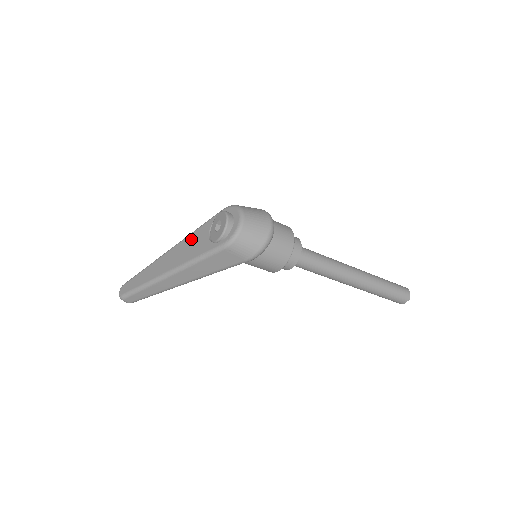
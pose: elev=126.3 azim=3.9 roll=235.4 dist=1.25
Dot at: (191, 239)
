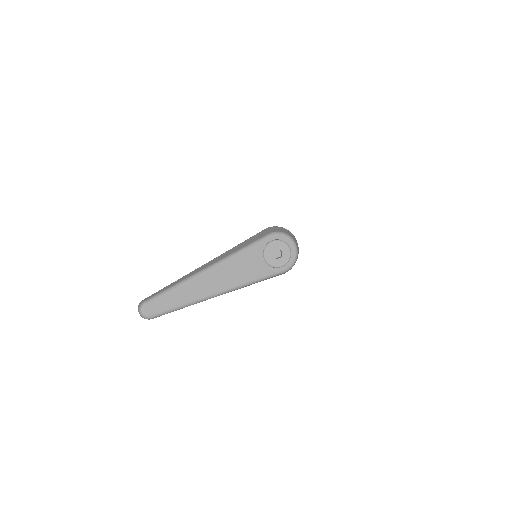
Dot at: (242, 260)
